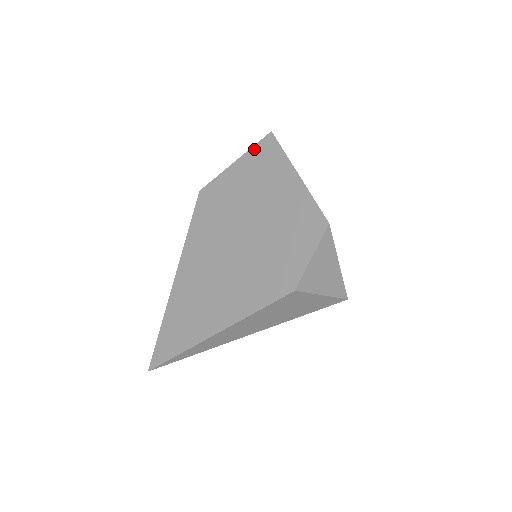
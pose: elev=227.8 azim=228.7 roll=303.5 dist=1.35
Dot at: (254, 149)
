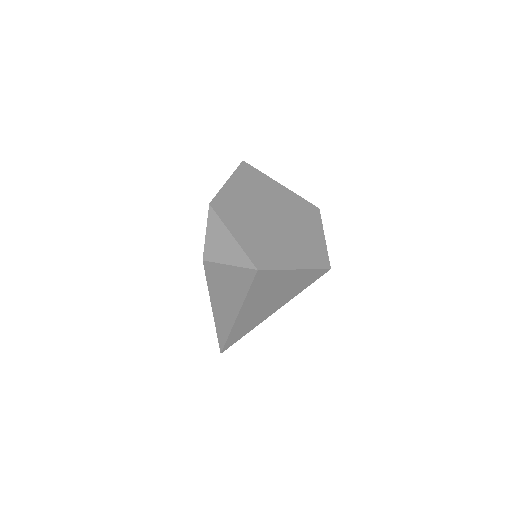
Dot at: occluded
